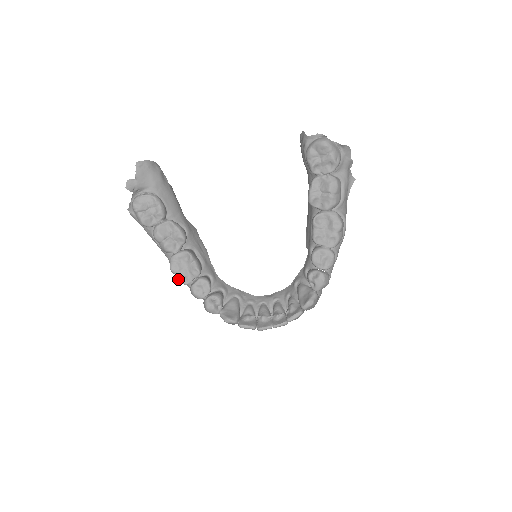
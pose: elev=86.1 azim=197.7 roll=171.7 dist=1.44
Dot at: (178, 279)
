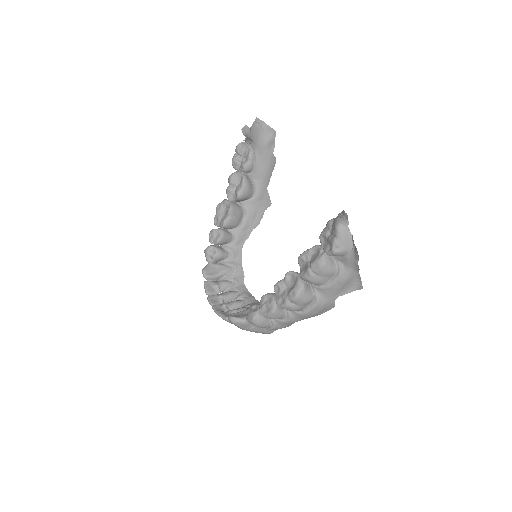
Dot at: (215, 217)
